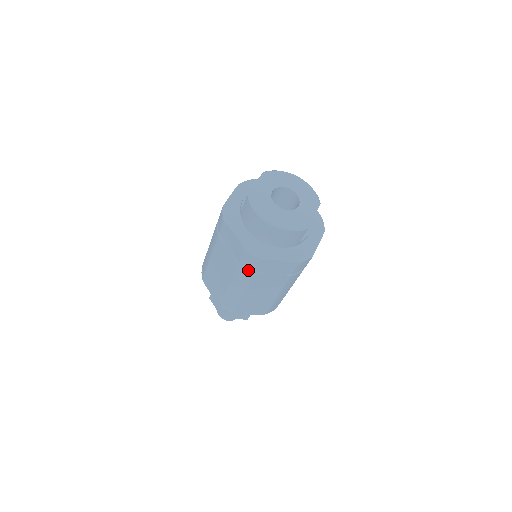
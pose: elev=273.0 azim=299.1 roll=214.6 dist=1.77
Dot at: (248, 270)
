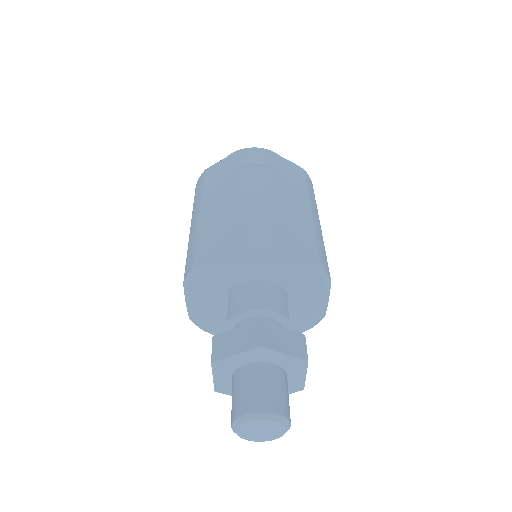
Dot at: (257, 167)
